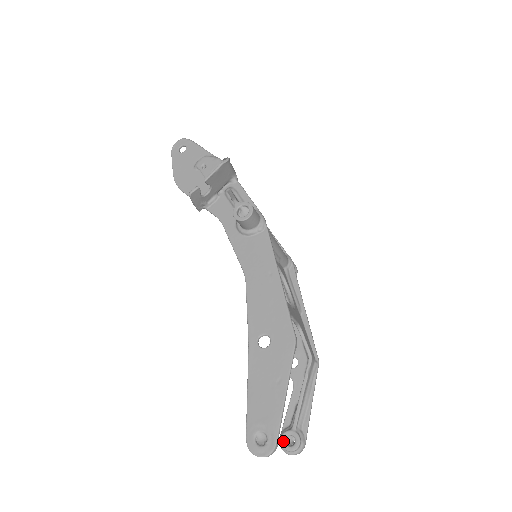
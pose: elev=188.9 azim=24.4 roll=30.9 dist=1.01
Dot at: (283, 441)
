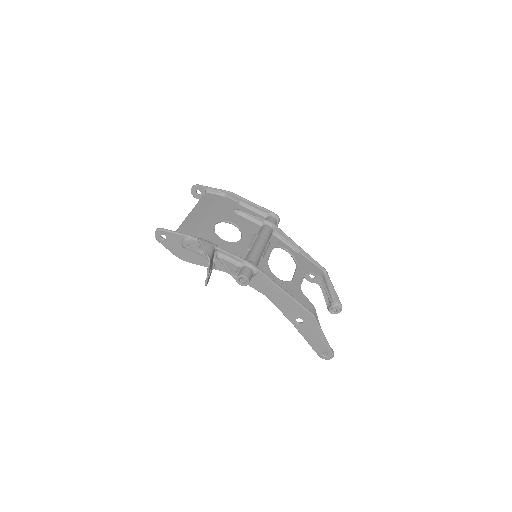
Dot at: (331, 312)
